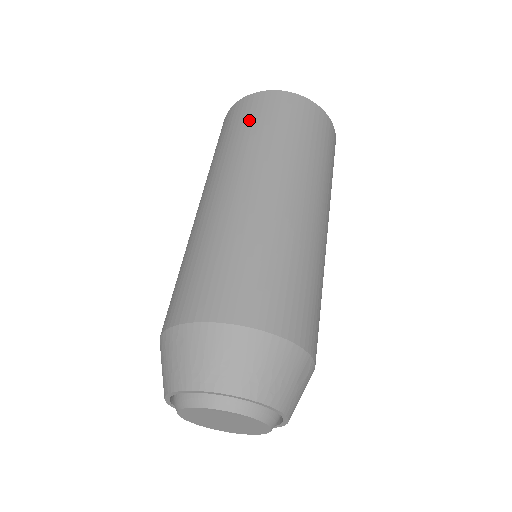
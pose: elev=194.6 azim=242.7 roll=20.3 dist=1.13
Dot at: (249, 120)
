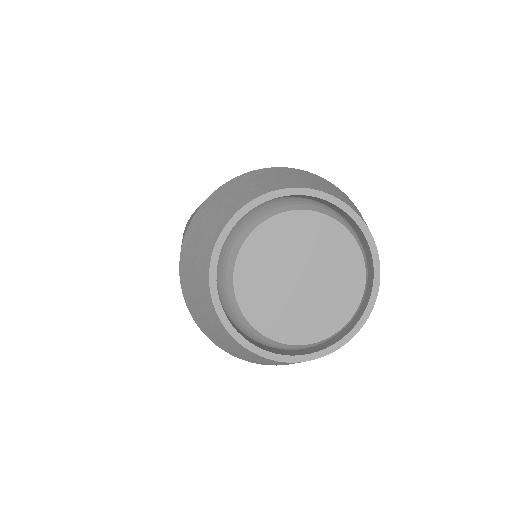
Dot at: occluded
